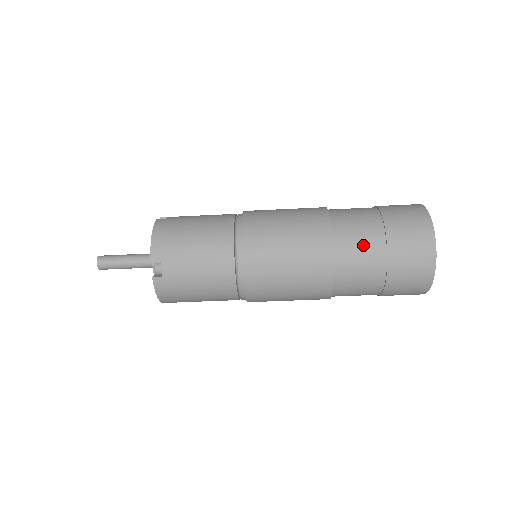
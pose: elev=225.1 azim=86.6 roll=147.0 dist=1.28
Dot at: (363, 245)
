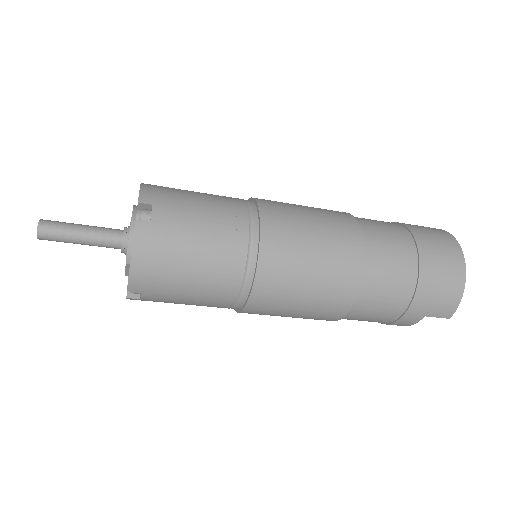
Dot at: (389, 233)
